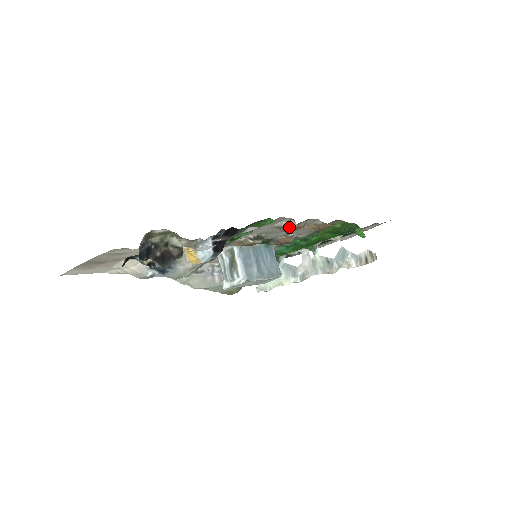
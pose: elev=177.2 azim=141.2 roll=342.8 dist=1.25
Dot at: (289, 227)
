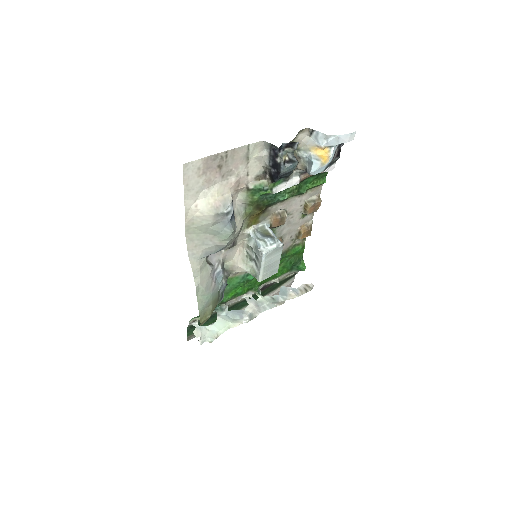
Dot at: (317, 201)
